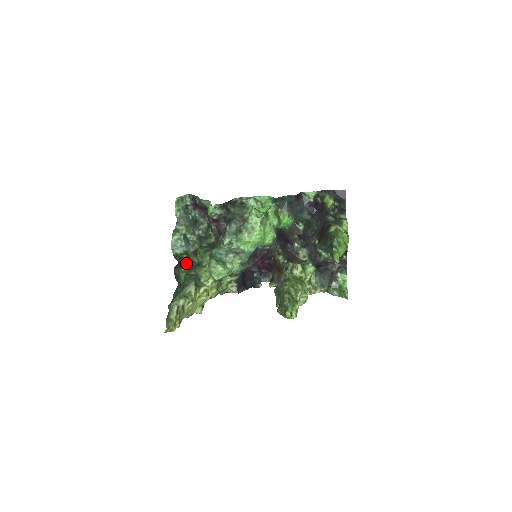
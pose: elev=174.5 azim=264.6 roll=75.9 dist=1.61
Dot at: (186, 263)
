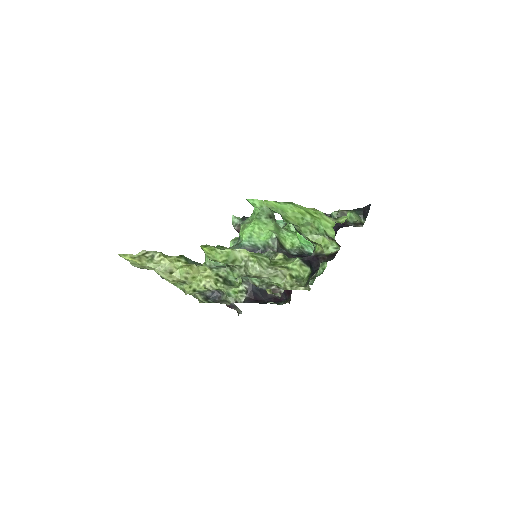
Dot at: occluded
